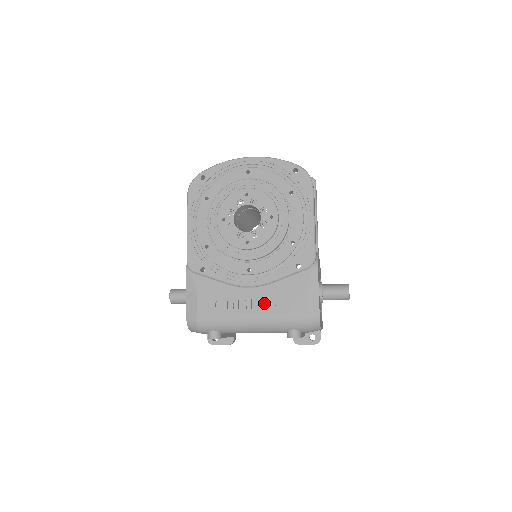
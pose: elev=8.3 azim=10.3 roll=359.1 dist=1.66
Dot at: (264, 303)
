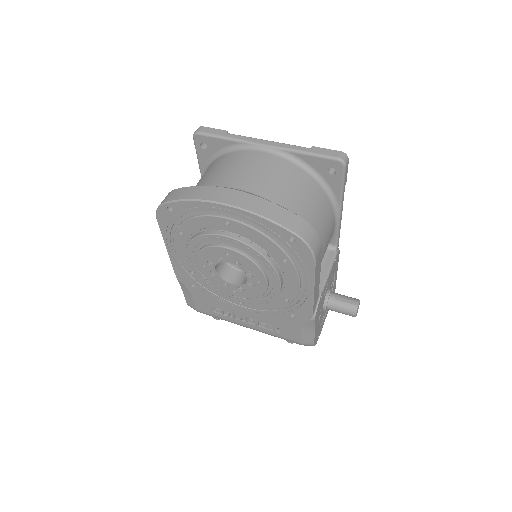
Dot at: (259, 322)
